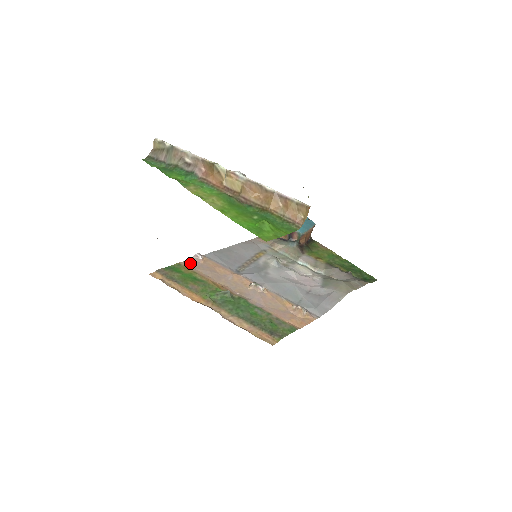
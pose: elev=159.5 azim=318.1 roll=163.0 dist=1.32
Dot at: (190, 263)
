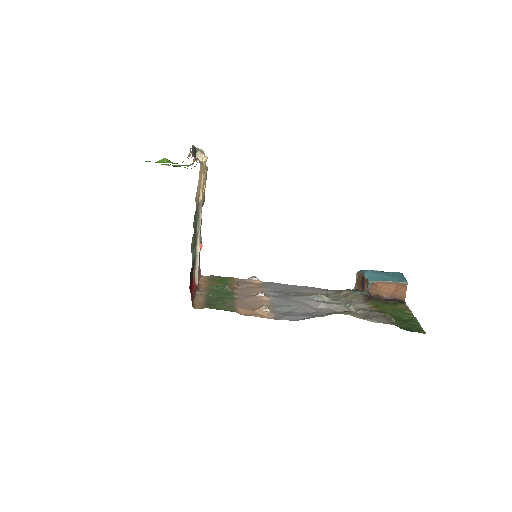
Dot at: (241, 280)
